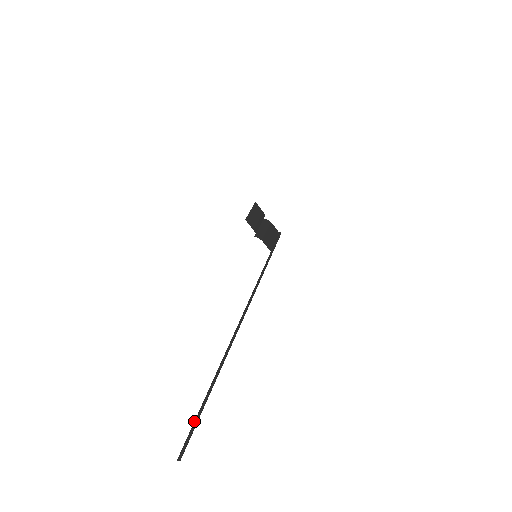
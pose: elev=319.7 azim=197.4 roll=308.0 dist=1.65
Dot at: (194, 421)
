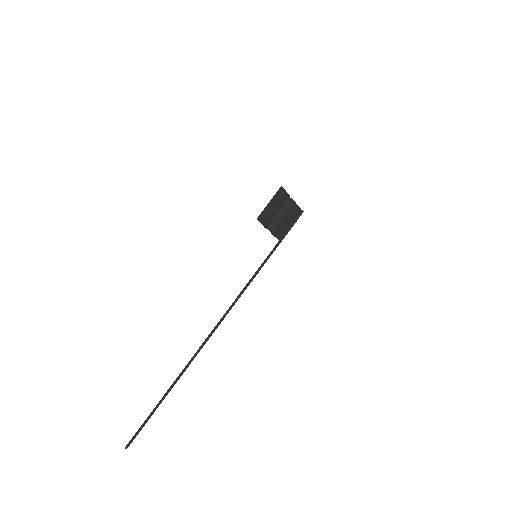
Dot at: (144, 422)
